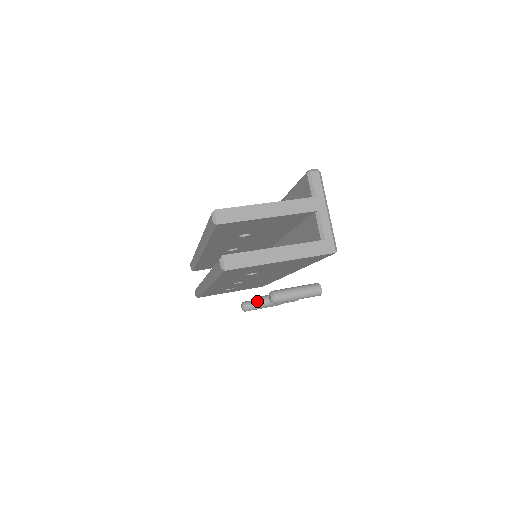
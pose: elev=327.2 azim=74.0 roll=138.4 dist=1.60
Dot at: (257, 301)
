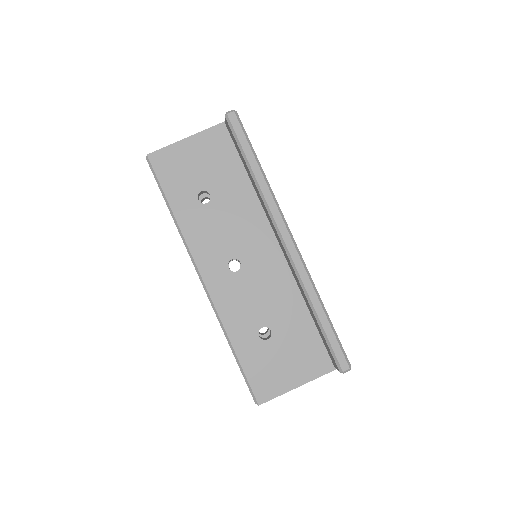
Dot at: occluded
